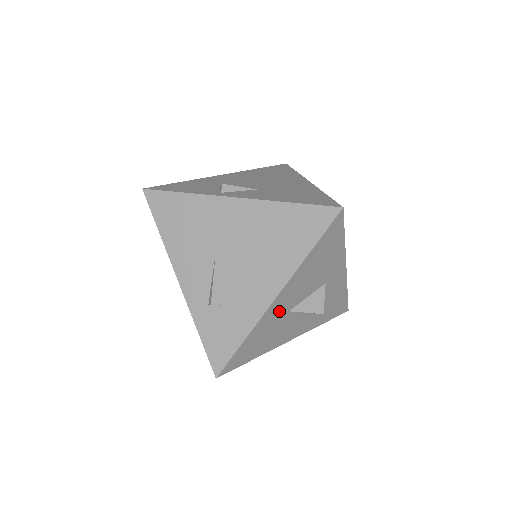
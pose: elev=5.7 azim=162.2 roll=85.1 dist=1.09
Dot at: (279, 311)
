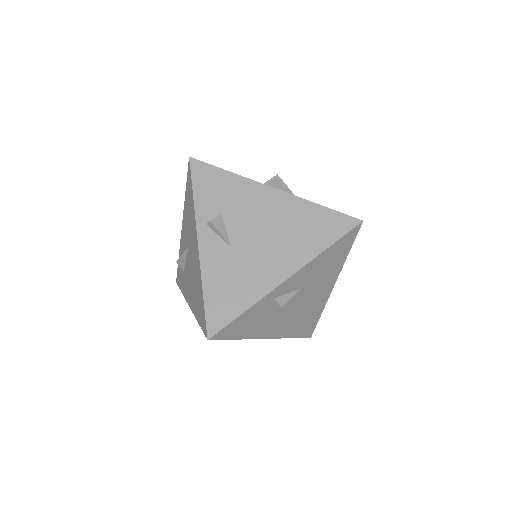
Dot at: occluded
